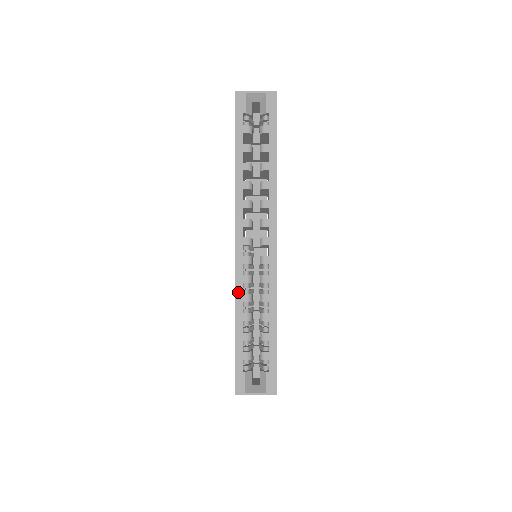
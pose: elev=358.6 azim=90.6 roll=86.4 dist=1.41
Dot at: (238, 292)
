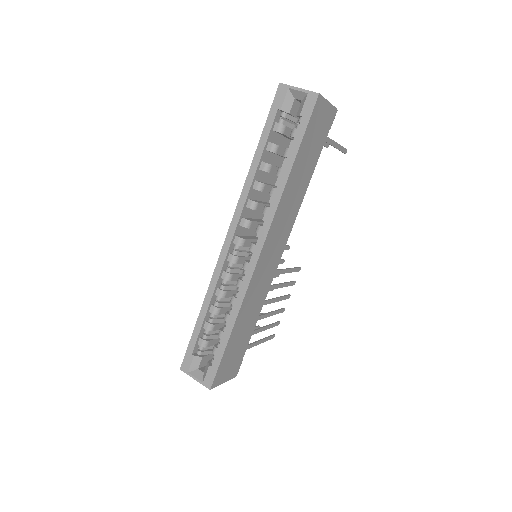
Dot at: (212, 284)
